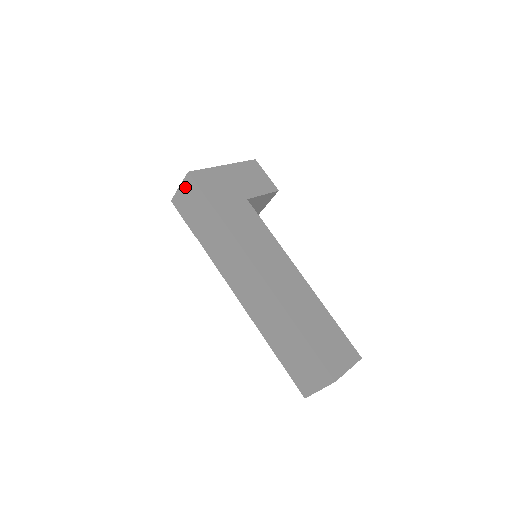
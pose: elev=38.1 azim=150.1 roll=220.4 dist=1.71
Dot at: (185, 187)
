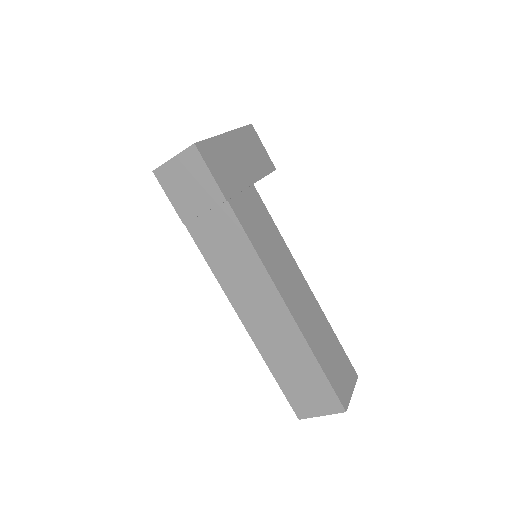
Dot at: (183, 161)
